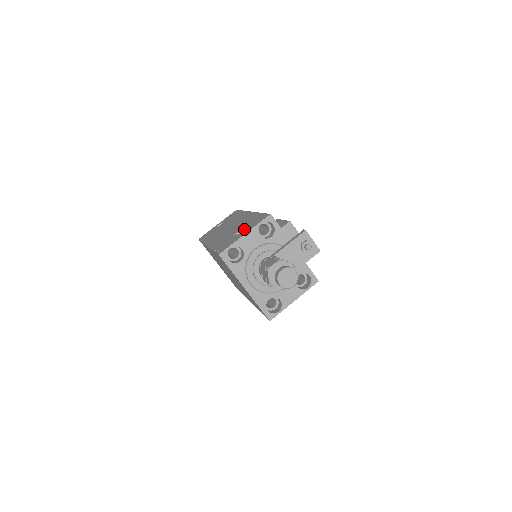
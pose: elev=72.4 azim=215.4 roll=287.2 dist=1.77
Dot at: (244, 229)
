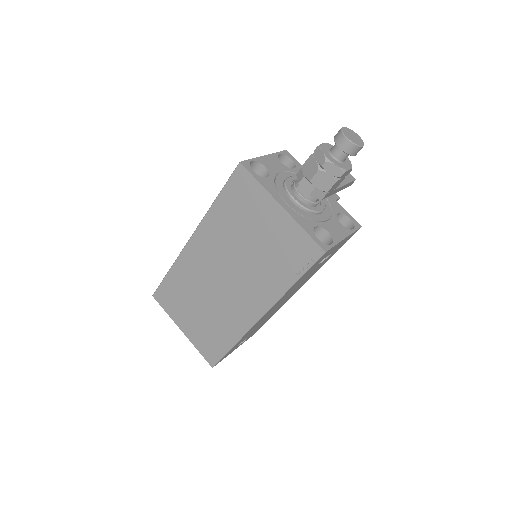
Dot at: occluded
